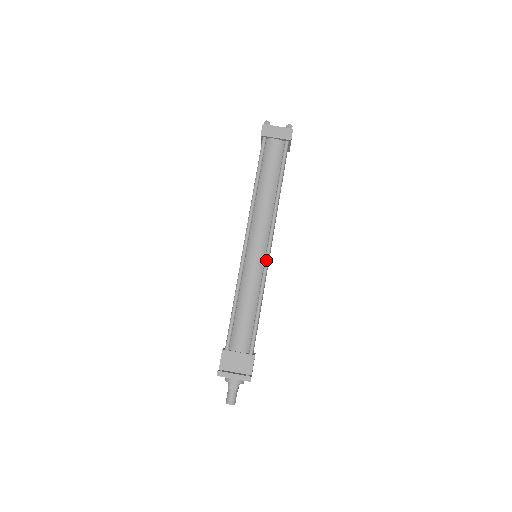
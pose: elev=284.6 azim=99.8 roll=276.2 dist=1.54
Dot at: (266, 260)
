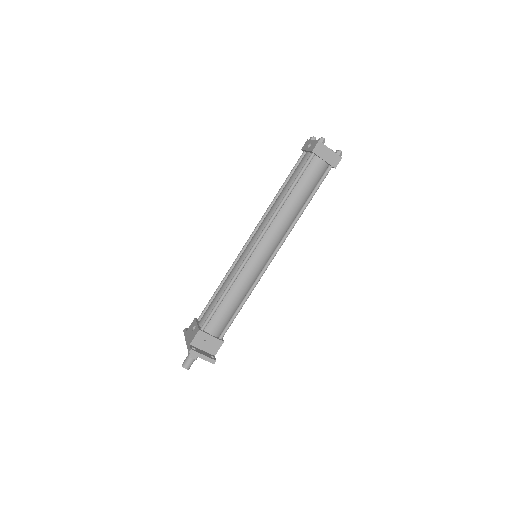
Dot at: (266, 268)
